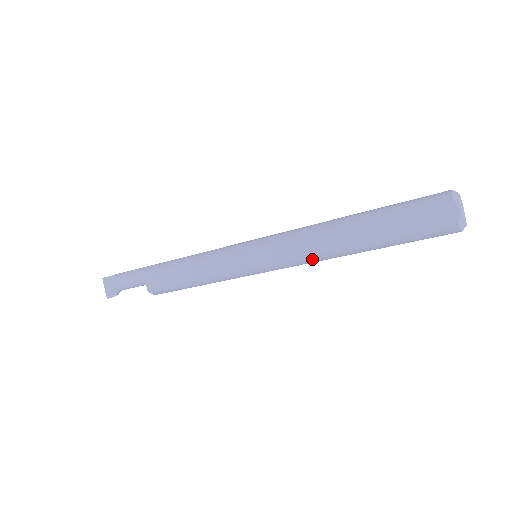
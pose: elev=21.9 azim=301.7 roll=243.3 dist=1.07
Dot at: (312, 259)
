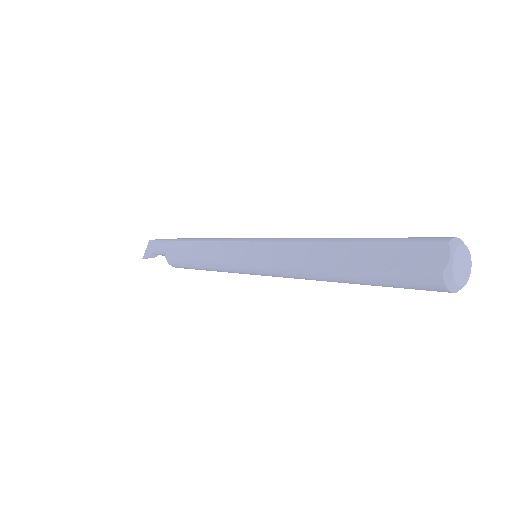
Dot at: (292, 269)
